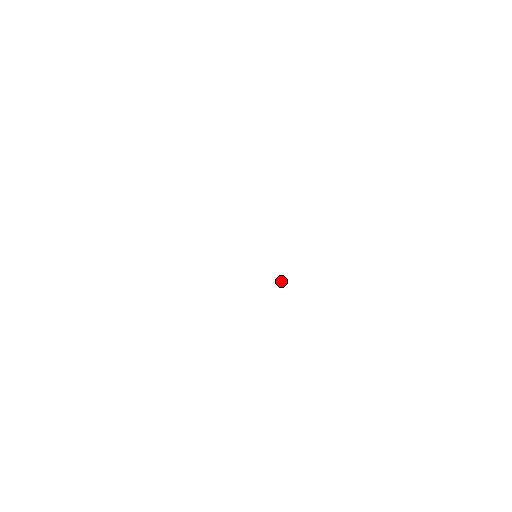
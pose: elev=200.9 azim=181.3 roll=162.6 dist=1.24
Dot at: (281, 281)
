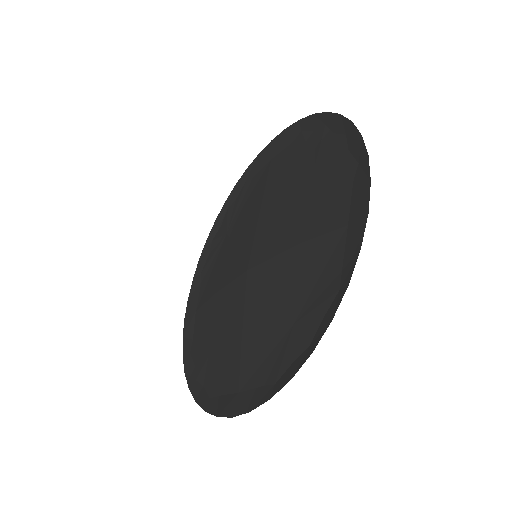
Dot at: (224, 204)
